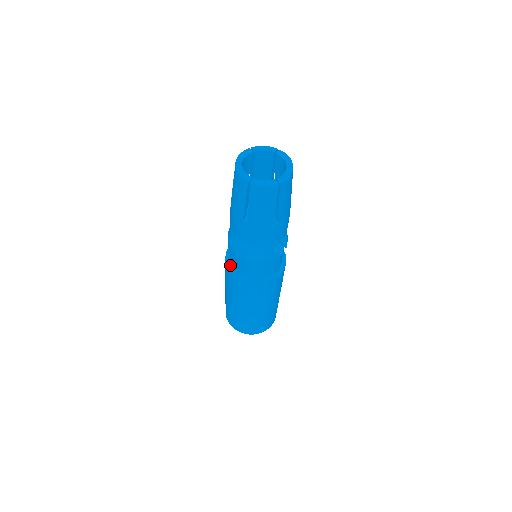
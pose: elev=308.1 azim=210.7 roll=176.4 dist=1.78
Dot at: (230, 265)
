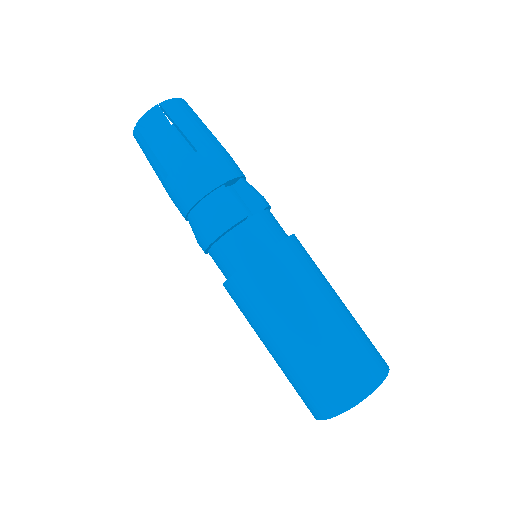
Dot at: occluded
